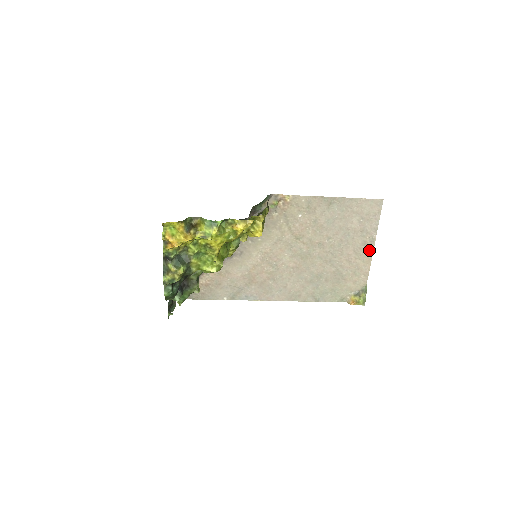
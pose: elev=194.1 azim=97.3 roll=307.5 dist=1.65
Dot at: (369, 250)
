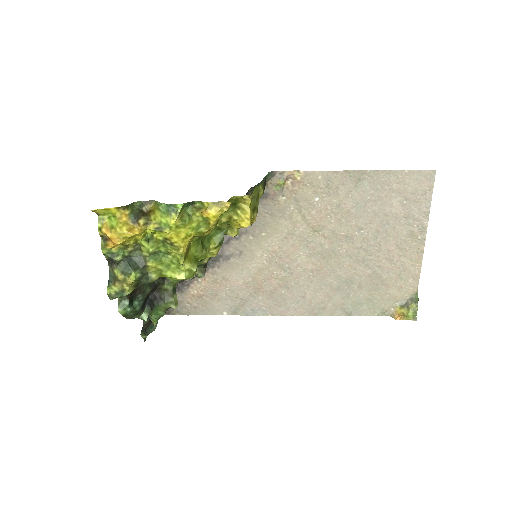
Dot at: (418, 243)
